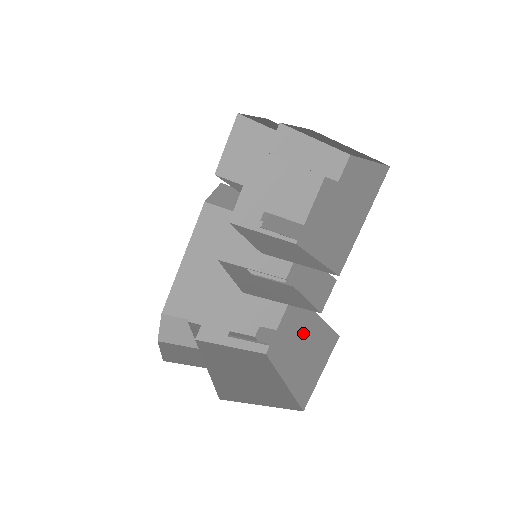
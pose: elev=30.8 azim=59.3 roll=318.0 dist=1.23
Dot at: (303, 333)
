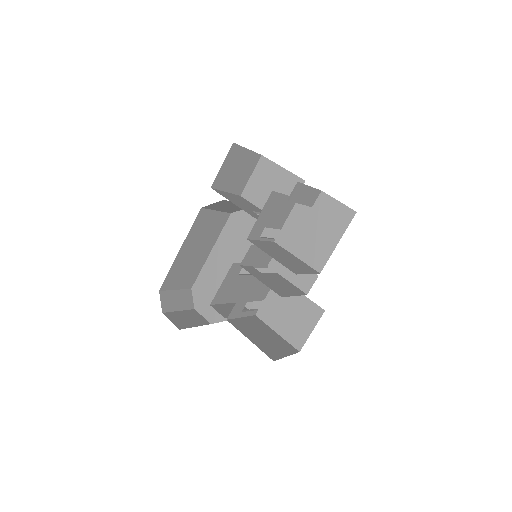
Dot at: (292, 305)
